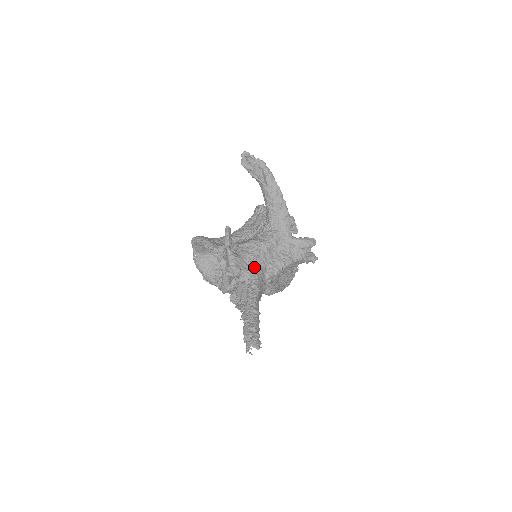
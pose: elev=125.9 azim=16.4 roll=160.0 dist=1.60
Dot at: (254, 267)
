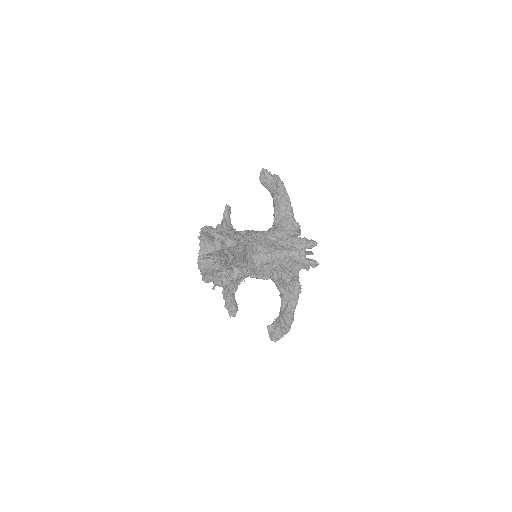
Dot at: (244, 241)
